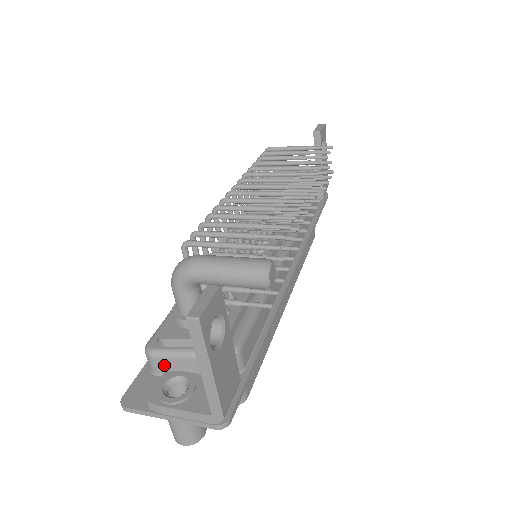
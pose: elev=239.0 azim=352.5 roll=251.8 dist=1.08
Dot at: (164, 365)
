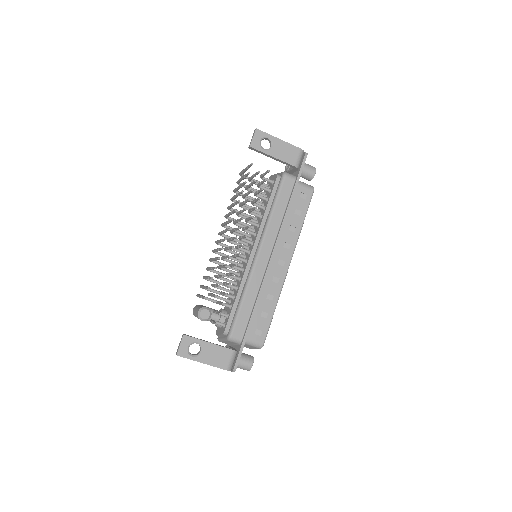
Dot at: (225, 343)
